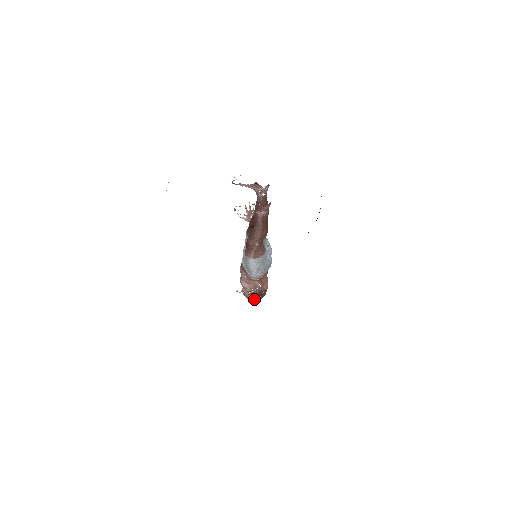
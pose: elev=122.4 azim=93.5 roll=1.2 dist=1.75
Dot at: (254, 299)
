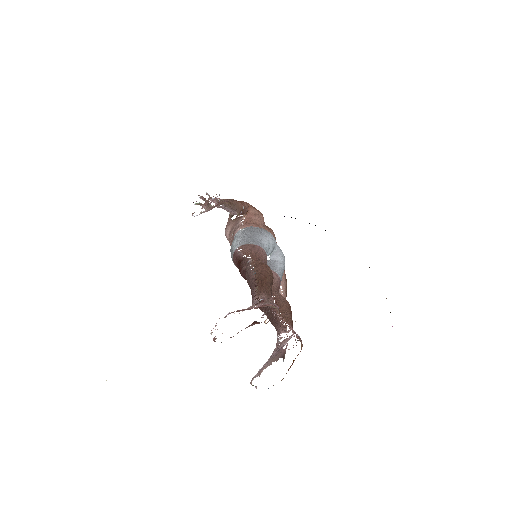
Dot at: occluded
